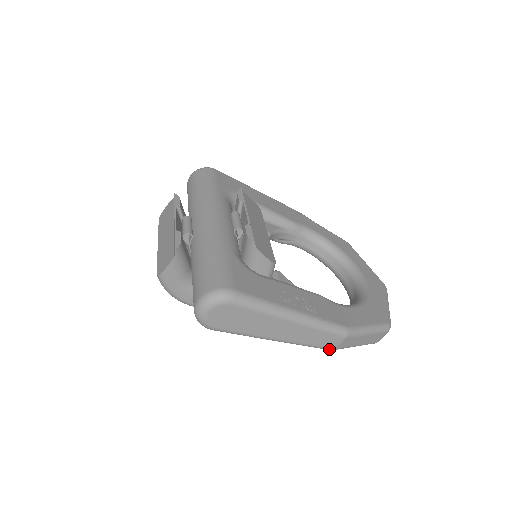
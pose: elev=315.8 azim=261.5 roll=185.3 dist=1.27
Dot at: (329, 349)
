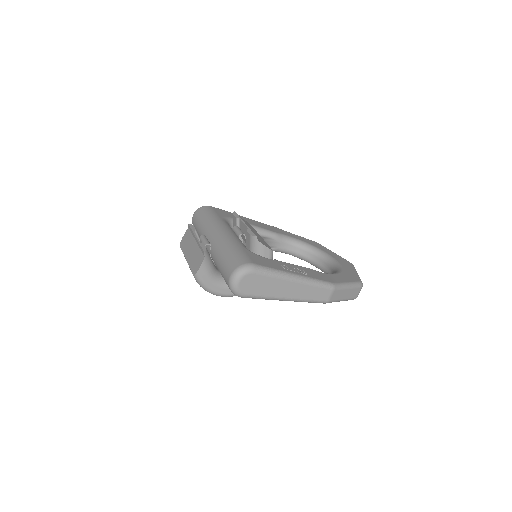
Dot at: (324, 302)
